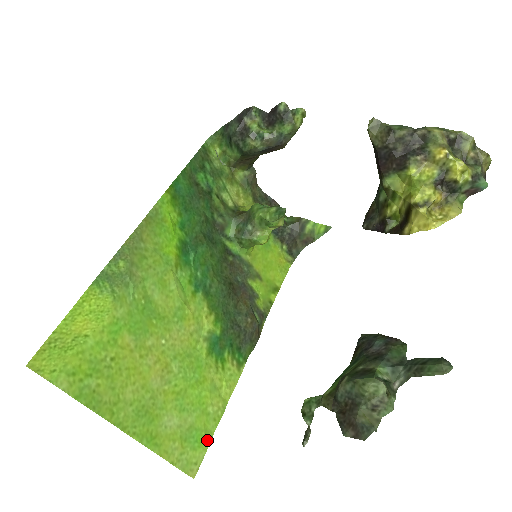
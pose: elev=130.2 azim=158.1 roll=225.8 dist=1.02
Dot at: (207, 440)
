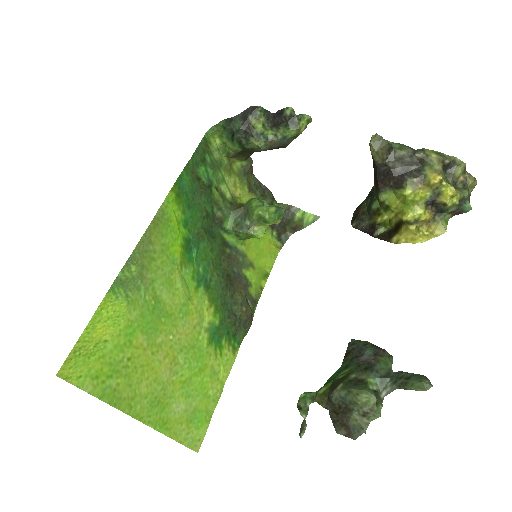
Dot at: (208, 419)
